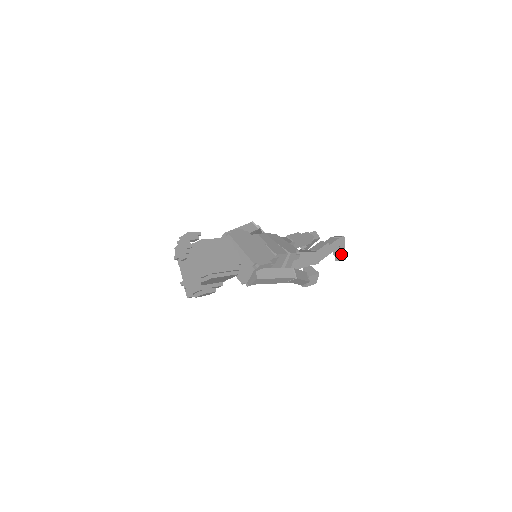
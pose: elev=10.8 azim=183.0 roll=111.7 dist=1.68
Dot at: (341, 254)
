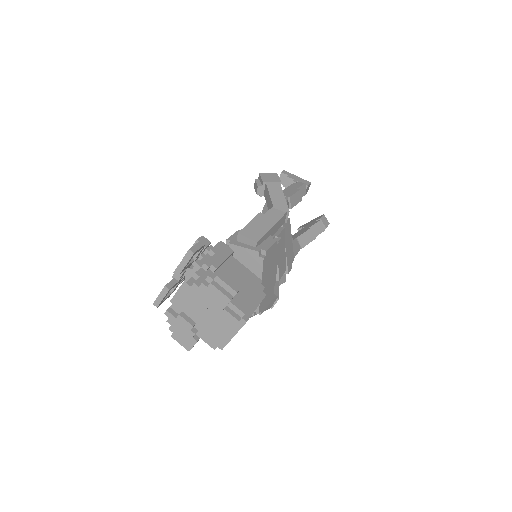
Dot at: occluded
